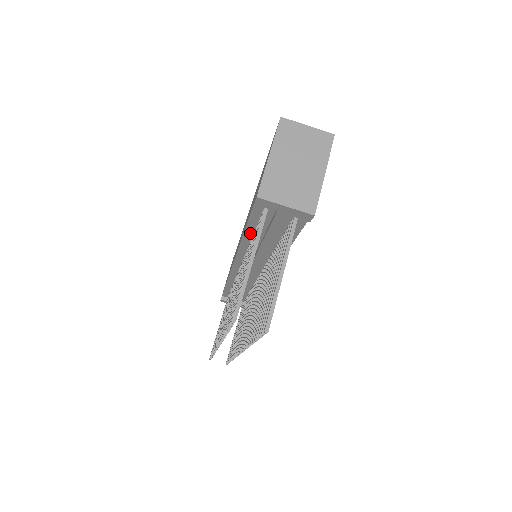
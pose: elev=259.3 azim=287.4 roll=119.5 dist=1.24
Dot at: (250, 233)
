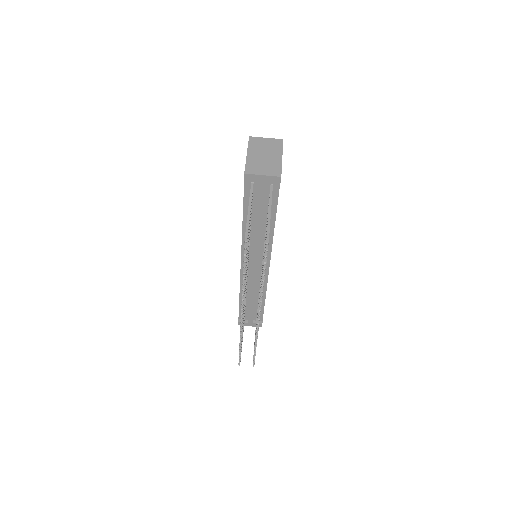
Dot at: occluded
